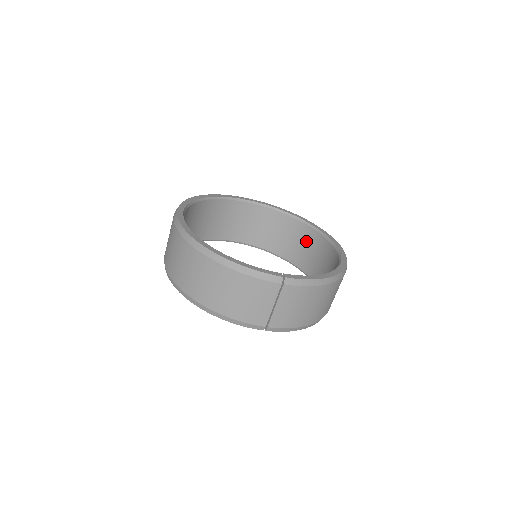
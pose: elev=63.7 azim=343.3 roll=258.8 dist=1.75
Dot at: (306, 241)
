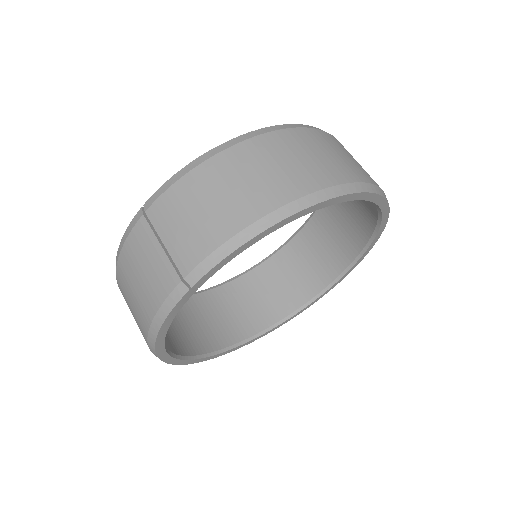
Dot at: occluded
